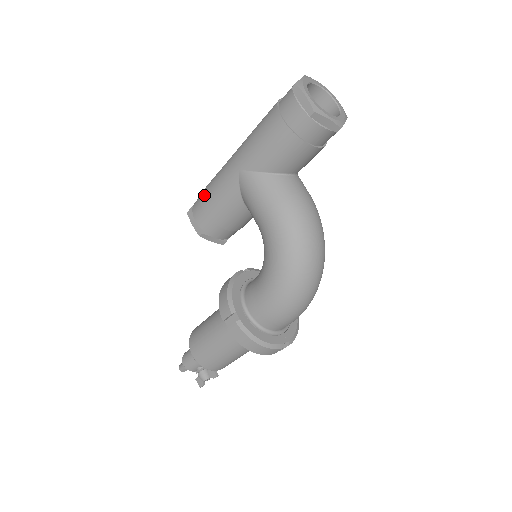
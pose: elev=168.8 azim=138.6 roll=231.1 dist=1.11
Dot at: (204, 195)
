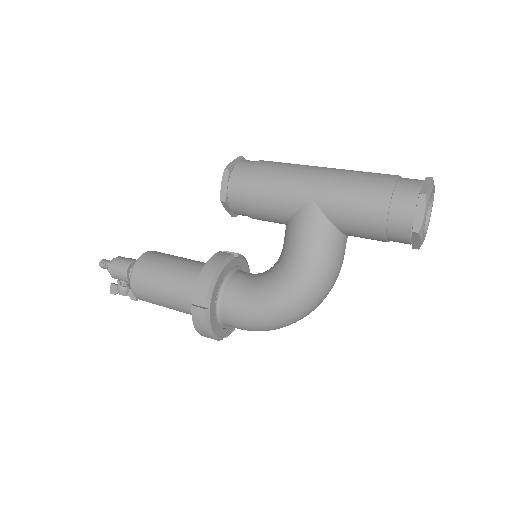
Dot at: (256, 175)
